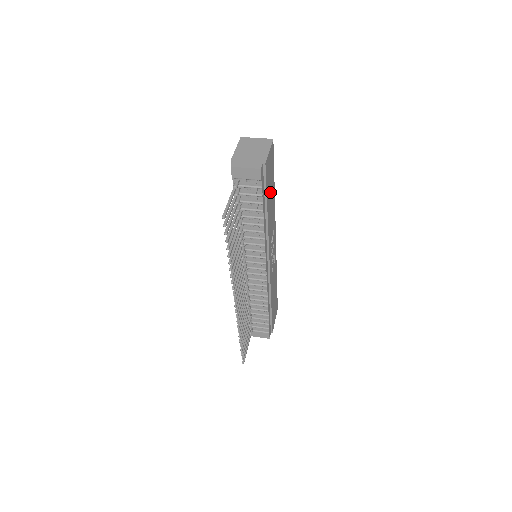
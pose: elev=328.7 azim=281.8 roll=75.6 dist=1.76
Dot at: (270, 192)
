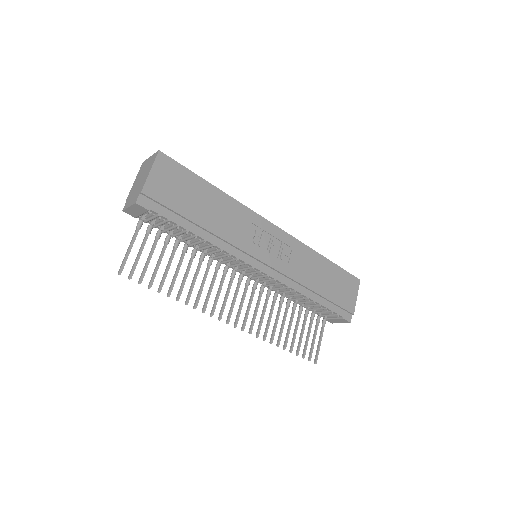
Dot at: (196, 201)
